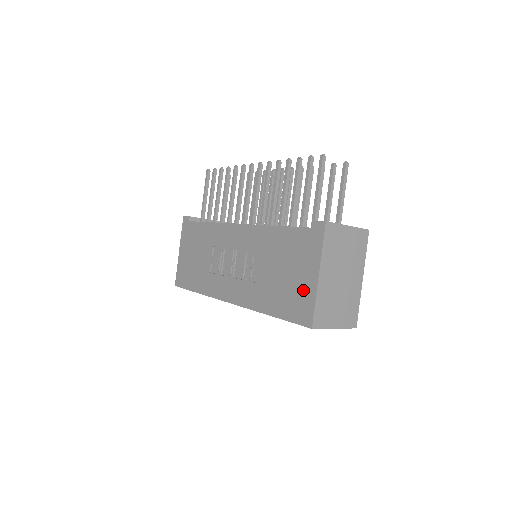
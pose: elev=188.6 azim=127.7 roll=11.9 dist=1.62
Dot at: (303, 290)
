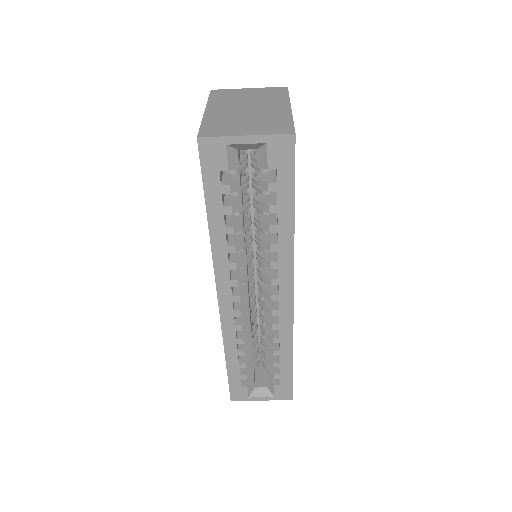
Dot at: occluded
